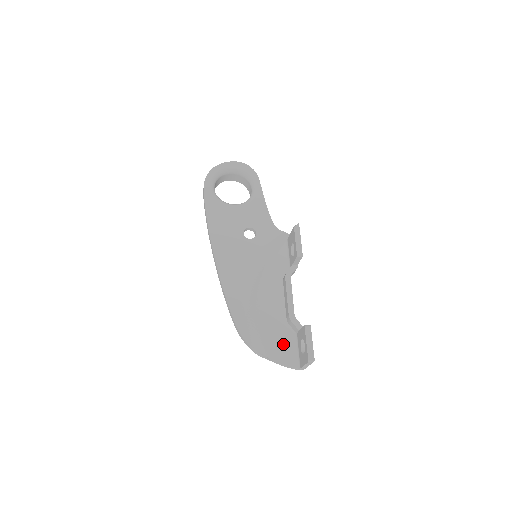
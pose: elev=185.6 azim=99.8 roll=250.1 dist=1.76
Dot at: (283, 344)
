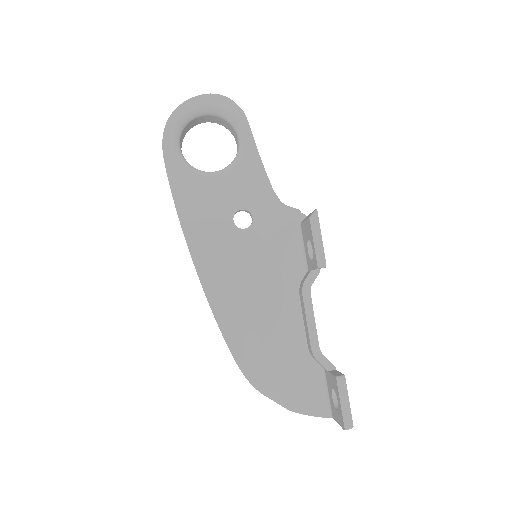
Dot at: (306, 387)
